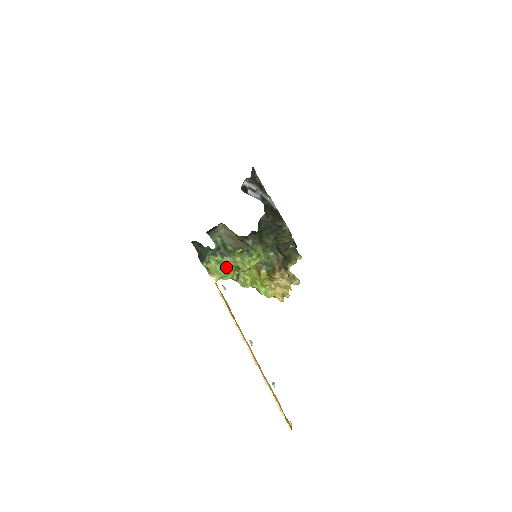
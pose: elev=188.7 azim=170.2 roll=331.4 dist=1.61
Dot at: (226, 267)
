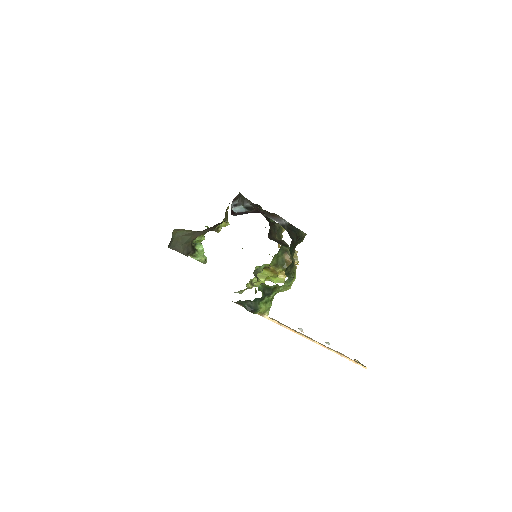
Dot at: (271, 300)
